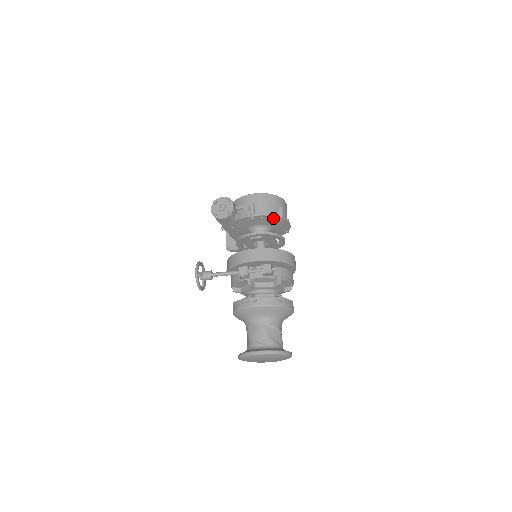
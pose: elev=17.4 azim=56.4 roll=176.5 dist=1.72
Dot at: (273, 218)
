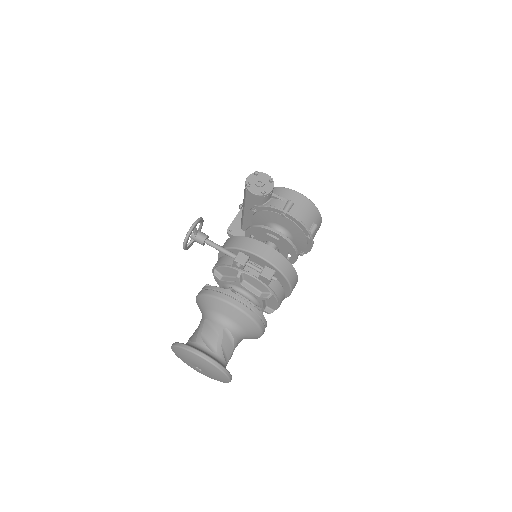
Dot at: (303, 229)
